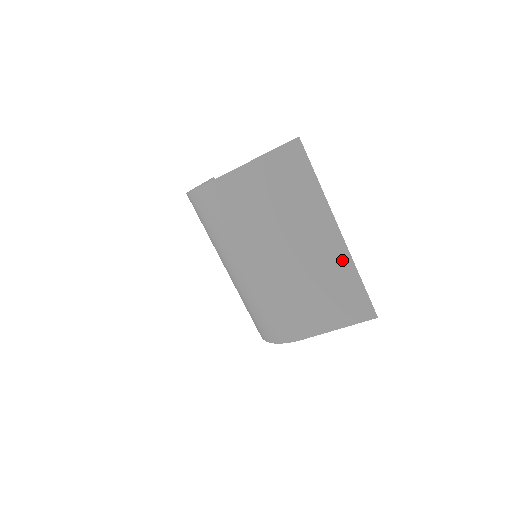
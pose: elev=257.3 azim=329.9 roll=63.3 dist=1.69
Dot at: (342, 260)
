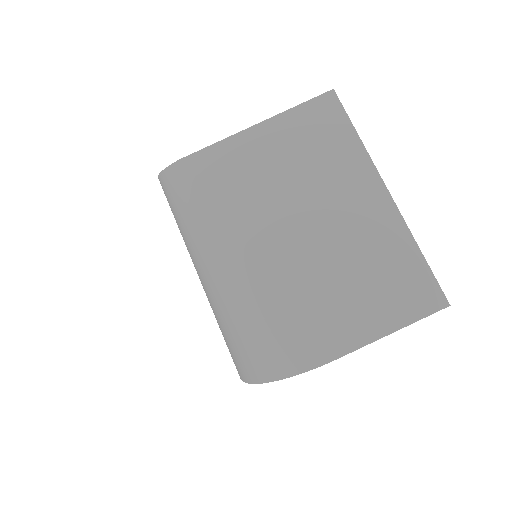
Dot at: (395, 232)
